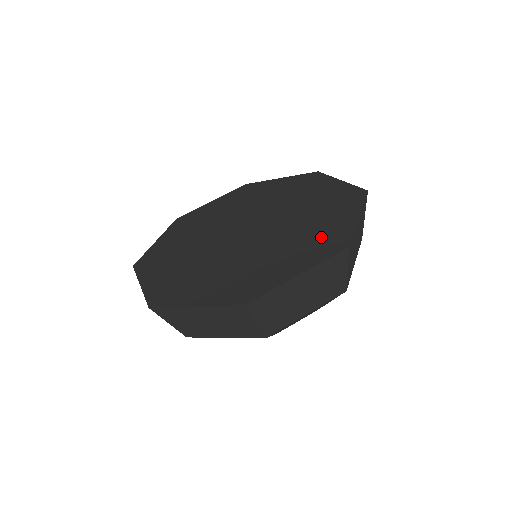
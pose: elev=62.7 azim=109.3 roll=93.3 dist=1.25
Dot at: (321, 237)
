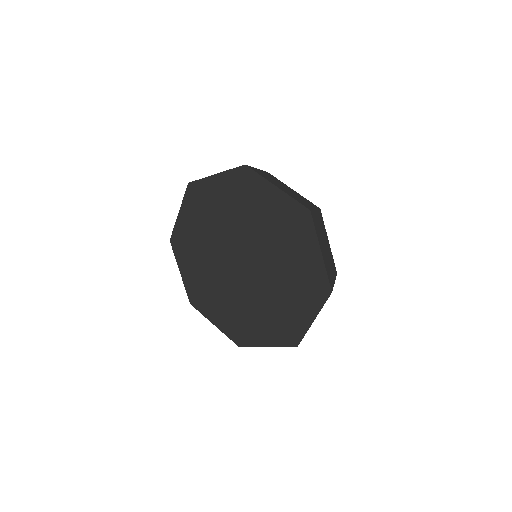
Dot at: (306, 279)
